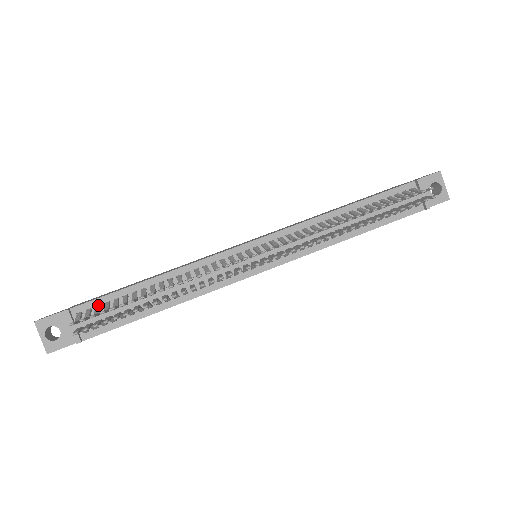
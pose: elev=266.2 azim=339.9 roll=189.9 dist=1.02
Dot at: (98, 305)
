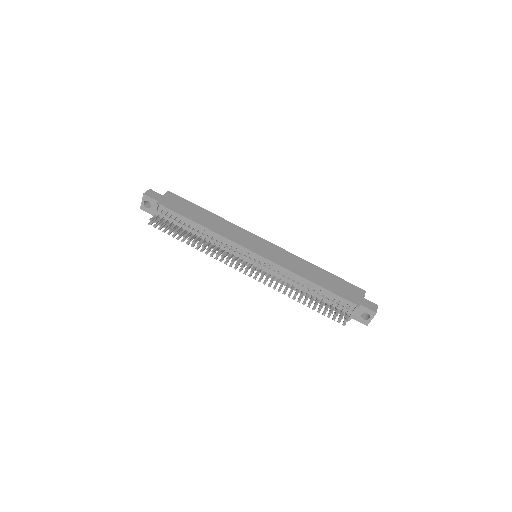
Dot at: (171, 213)
